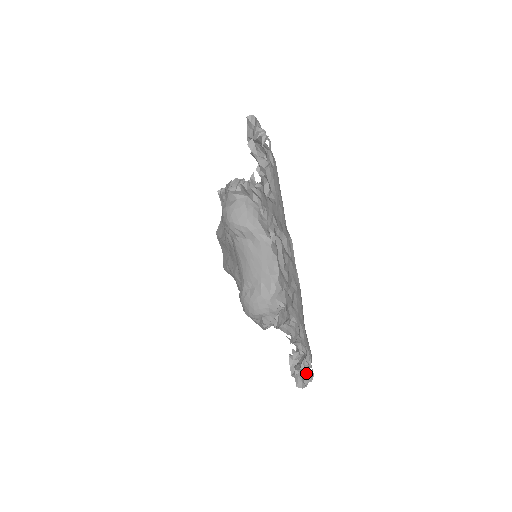
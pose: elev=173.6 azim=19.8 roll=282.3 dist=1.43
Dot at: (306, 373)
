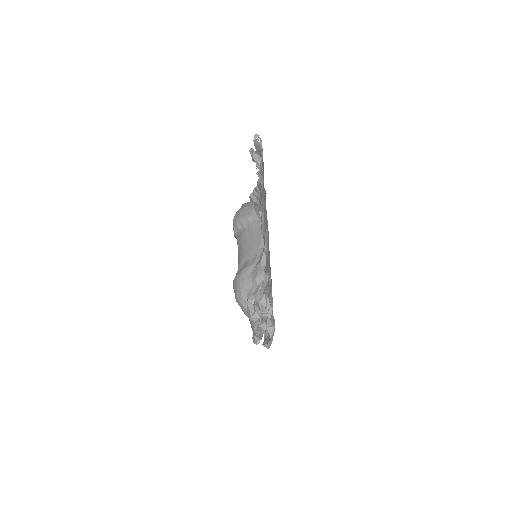
Dot at: occluded
